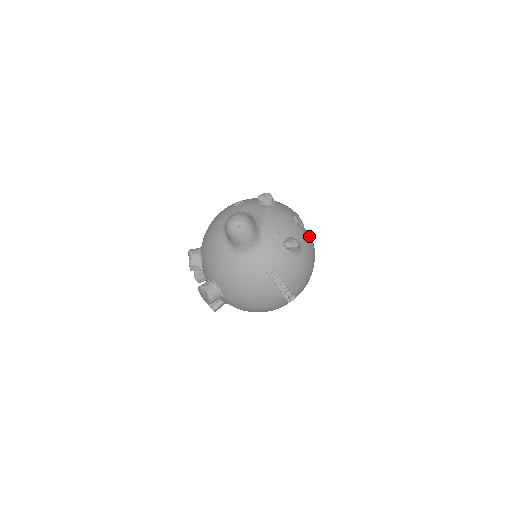
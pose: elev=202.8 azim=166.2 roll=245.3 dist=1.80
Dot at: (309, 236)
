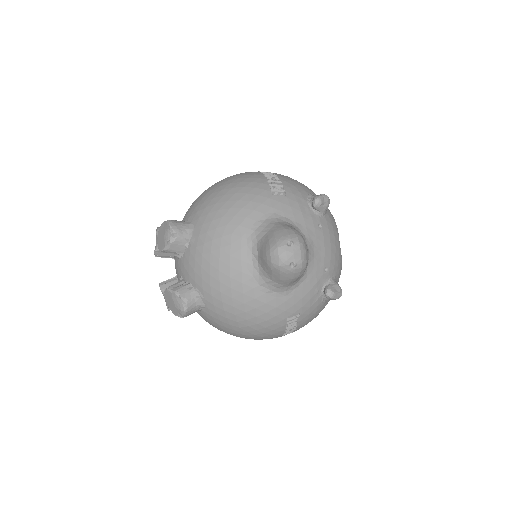
Dot at: occluded
